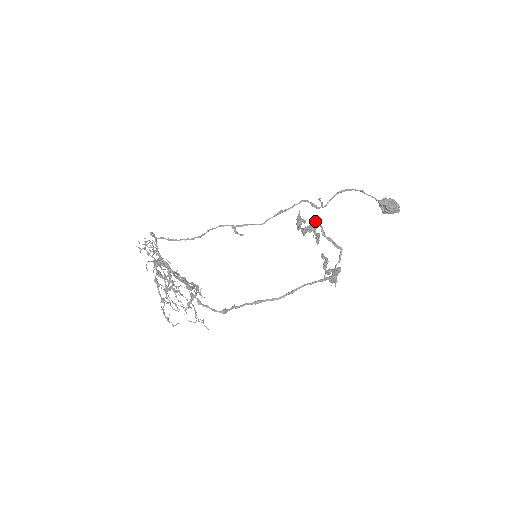
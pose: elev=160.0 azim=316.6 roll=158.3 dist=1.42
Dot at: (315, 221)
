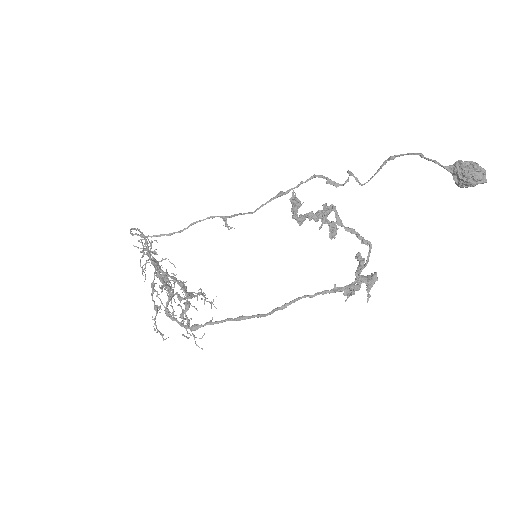
Dot at: (325, 204)
